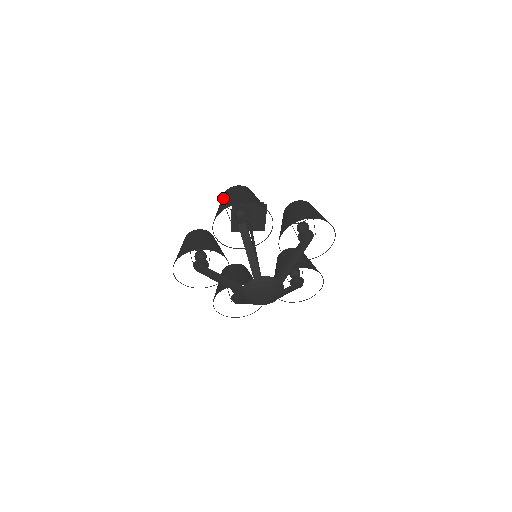
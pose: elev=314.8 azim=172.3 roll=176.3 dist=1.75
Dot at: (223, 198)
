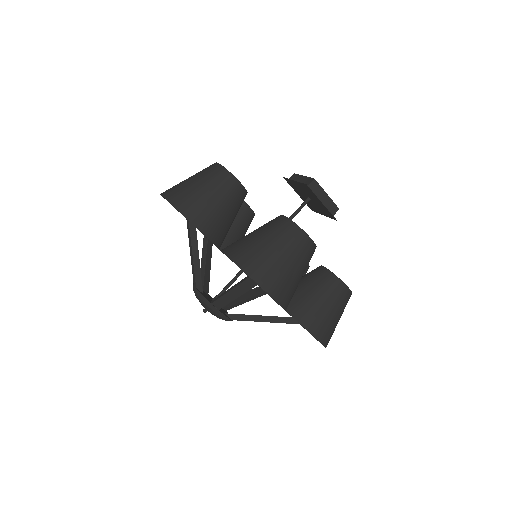
Dot at: (275, 237)
